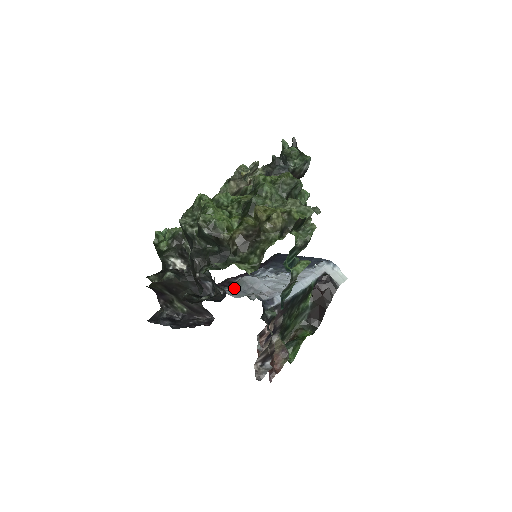
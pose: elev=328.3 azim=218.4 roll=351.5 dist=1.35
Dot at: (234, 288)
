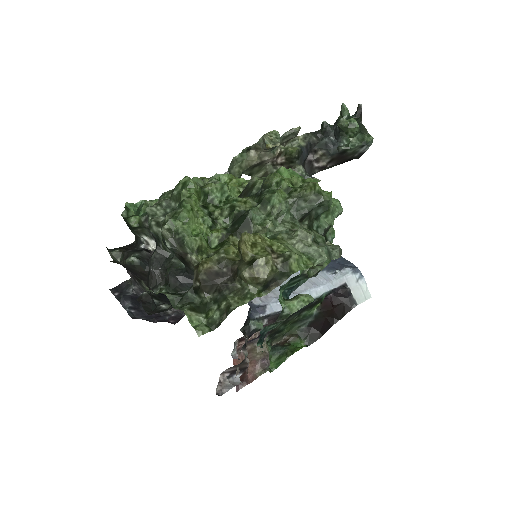
Dot at: occluded
